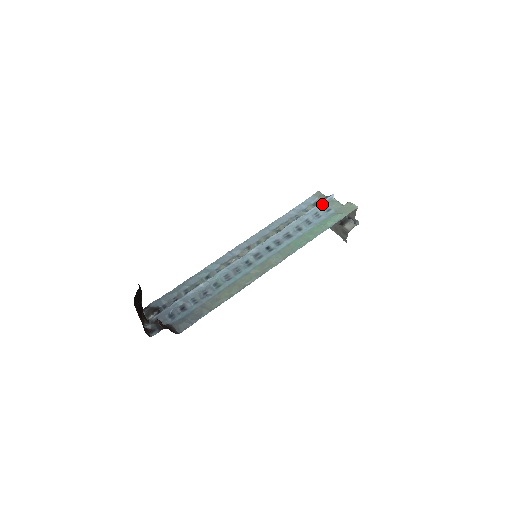
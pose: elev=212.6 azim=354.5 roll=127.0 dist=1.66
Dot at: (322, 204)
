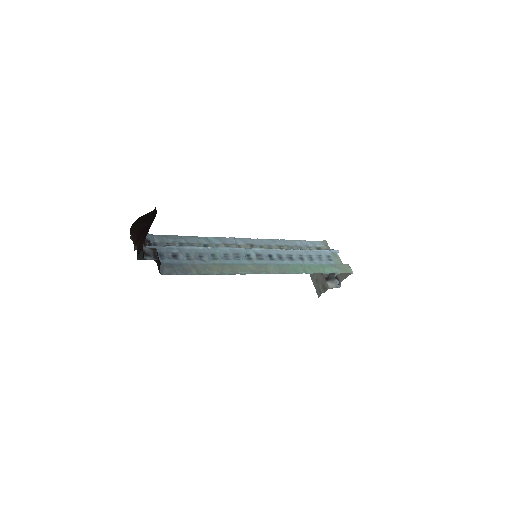
Dot at: (327, 252)
